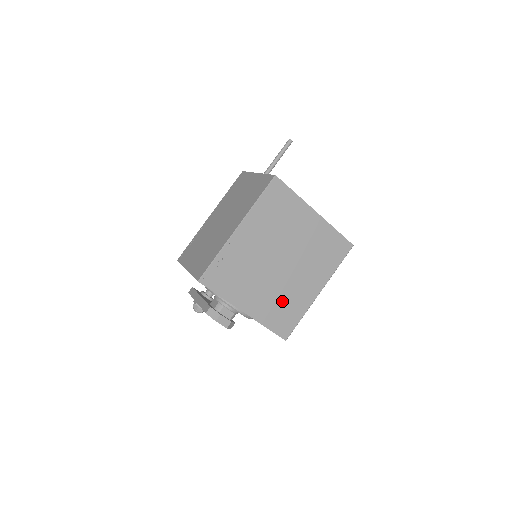
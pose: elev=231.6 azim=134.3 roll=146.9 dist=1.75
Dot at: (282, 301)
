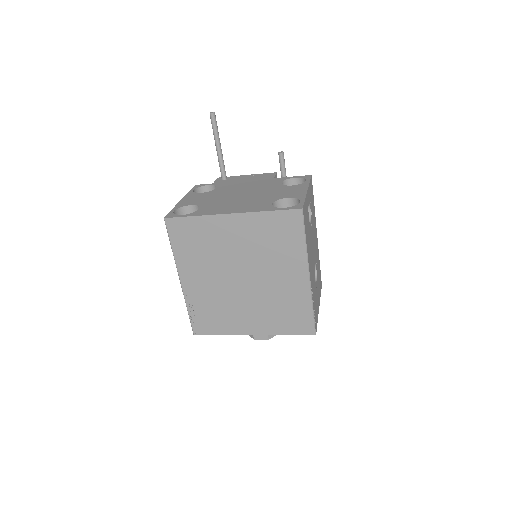
Dot at: (277, 307)
